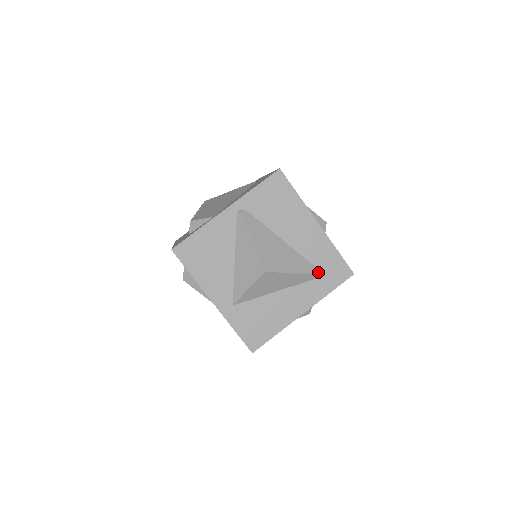
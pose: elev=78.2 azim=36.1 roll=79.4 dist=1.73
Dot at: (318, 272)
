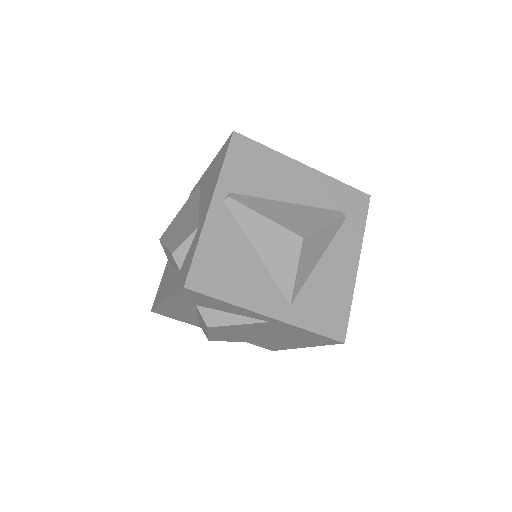
Dot at: (341, 214)
